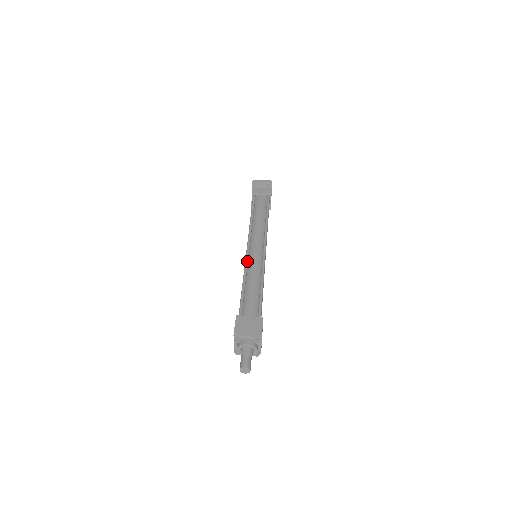
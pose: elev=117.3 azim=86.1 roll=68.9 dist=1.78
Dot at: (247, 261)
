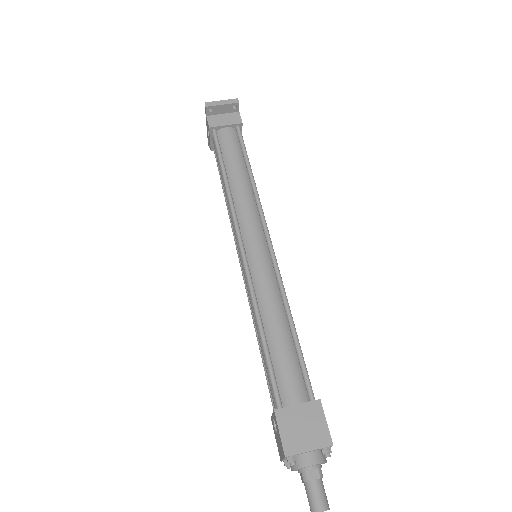
Dot at: (250, 279)
